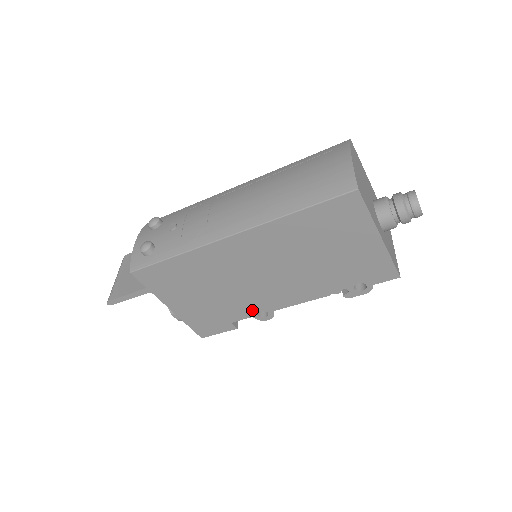
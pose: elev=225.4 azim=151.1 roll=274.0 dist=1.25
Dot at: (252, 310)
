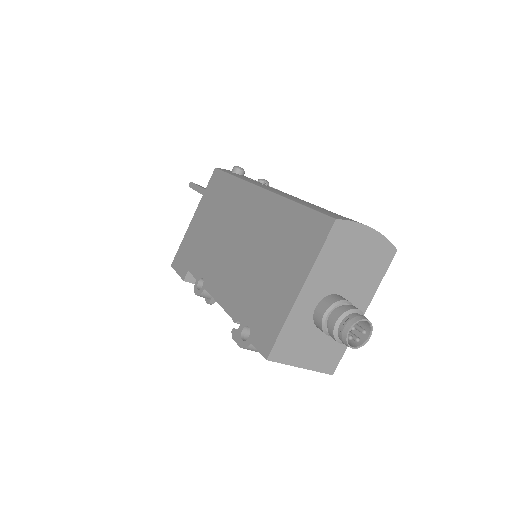
Dot at: (203, 272)
